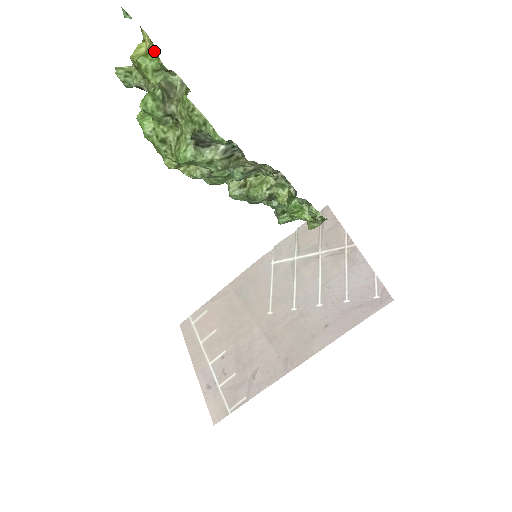
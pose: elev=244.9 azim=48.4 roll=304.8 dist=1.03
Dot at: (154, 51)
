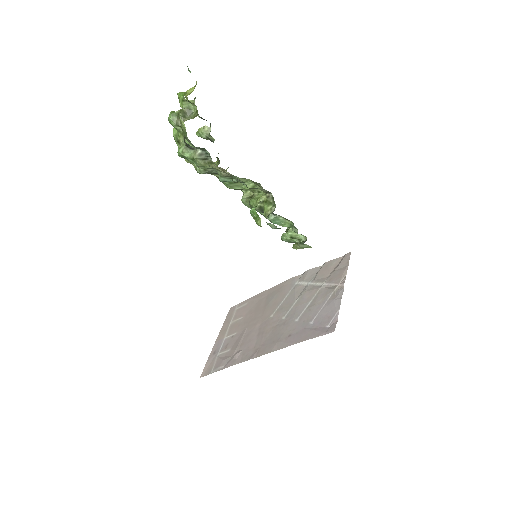
Dot at: occluded
